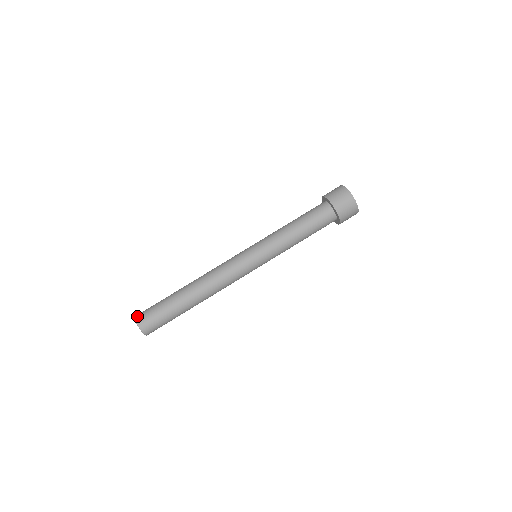
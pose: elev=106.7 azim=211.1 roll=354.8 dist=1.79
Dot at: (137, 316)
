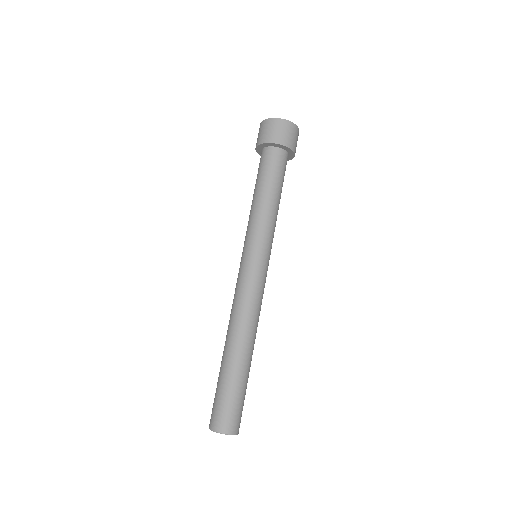
Dot at: (210, 425)
